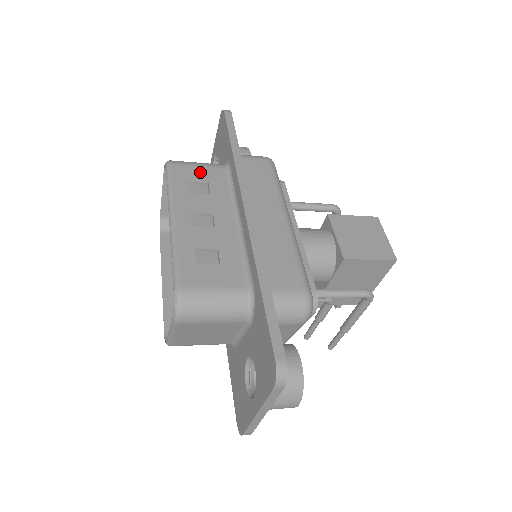
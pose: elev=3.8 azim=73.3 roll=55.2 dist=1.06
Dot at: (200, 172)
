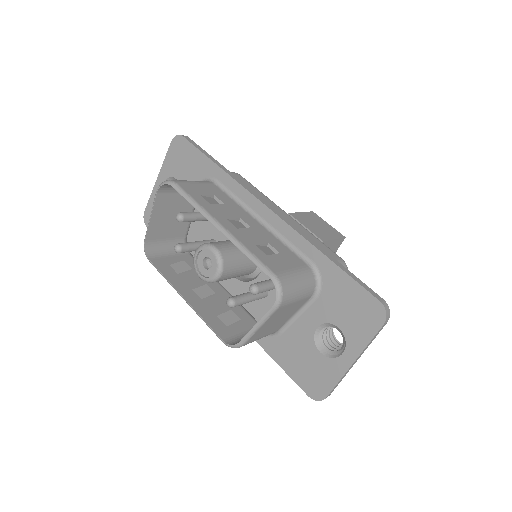
Dot at: (201, 187)
